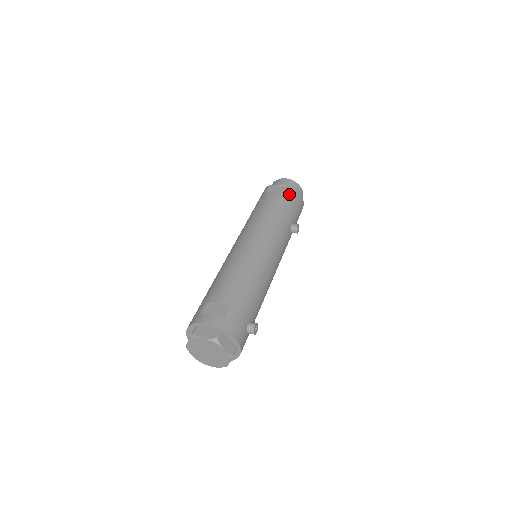
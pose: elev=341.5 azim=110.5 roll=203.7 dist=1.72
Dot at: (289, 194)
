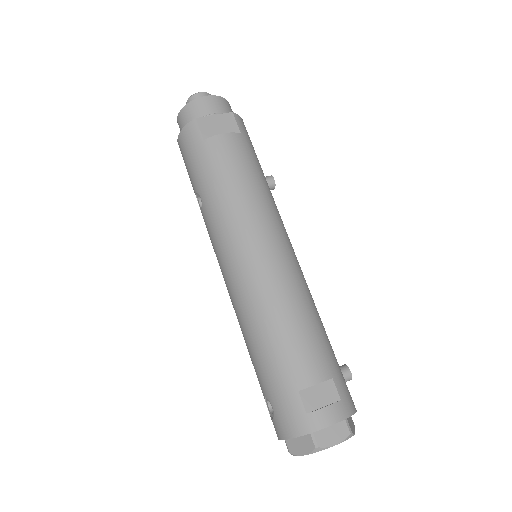
Dot at: (240, 130)
